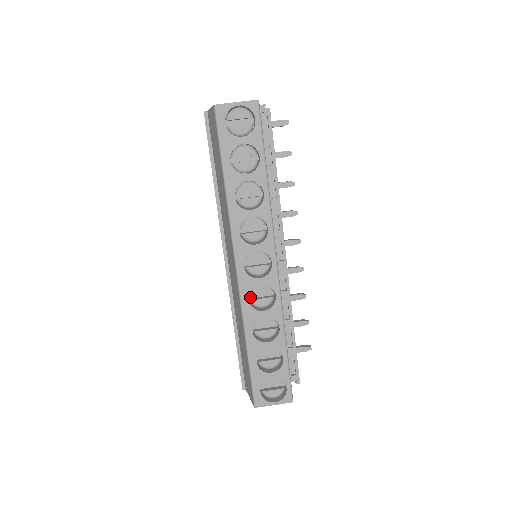
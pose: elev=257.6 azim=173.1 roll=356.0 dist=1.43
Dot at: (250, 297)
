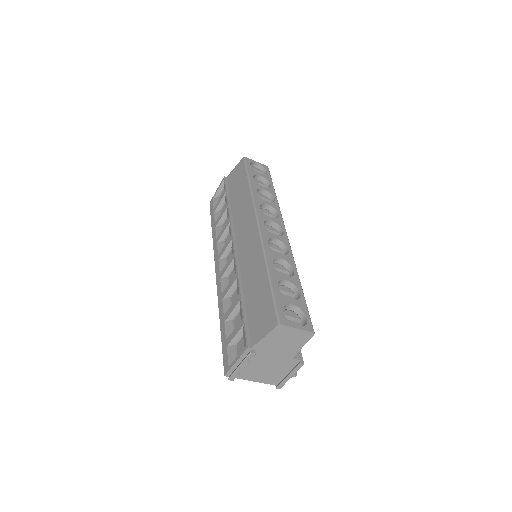
Dot at: occluded
